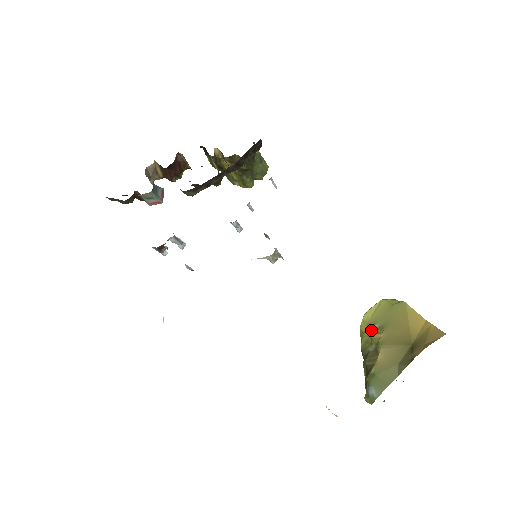
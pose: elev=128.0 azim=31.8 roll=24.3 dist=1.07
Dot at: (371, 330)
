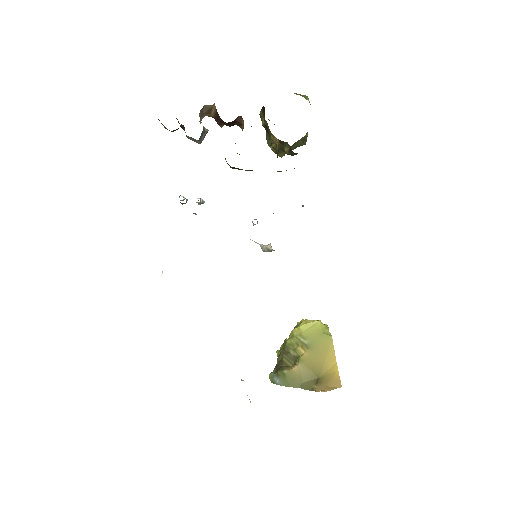
Dot at: (300, 341)
